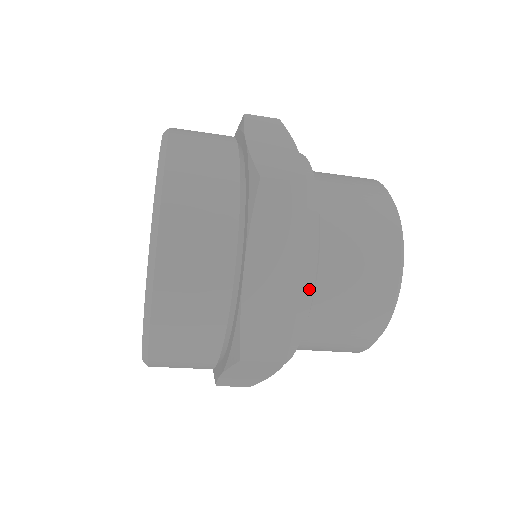
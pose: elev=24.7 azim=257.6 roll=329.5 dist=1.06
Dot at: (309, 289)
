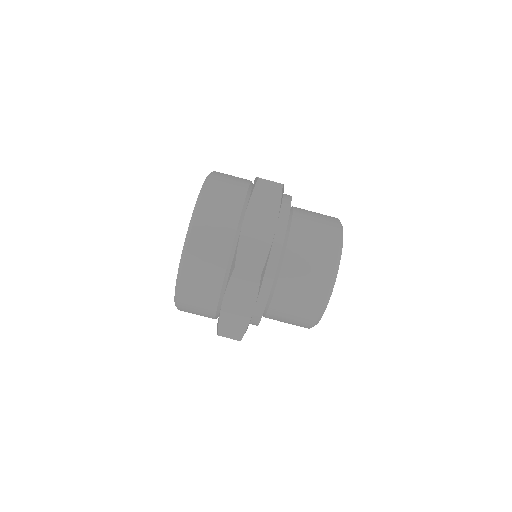
Dot at: (289, 196)
